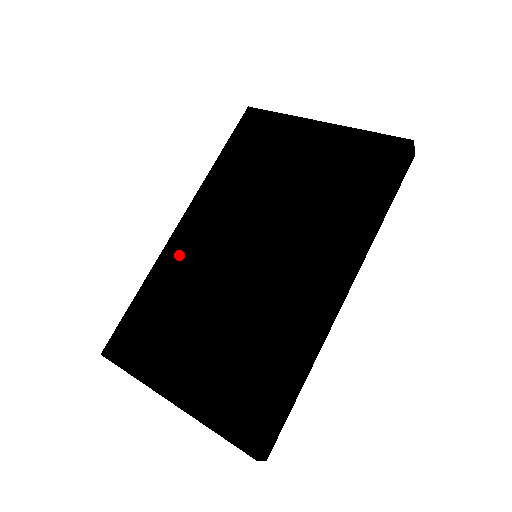
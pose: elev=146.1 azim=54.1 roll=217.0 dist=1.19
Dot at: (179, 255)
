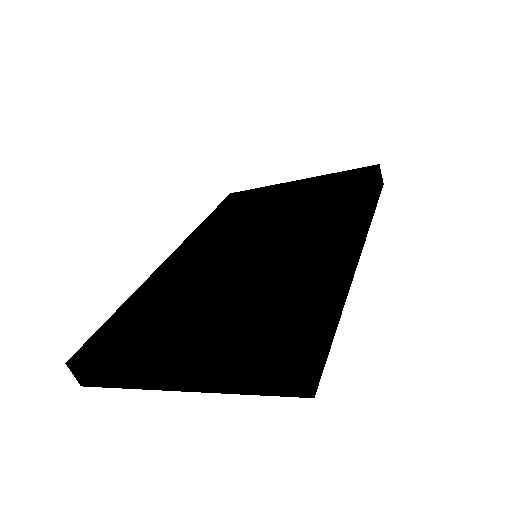
Dot at: (171, 271)
